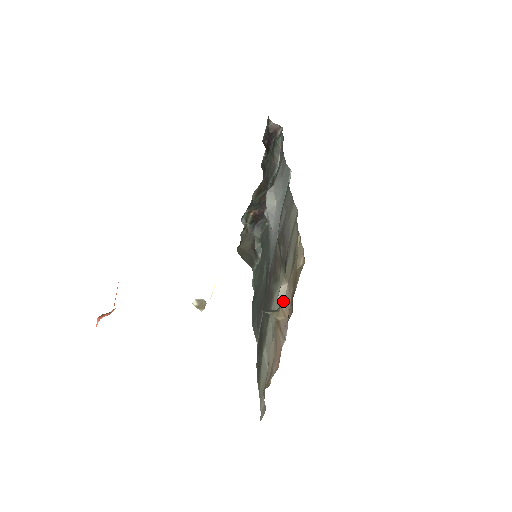
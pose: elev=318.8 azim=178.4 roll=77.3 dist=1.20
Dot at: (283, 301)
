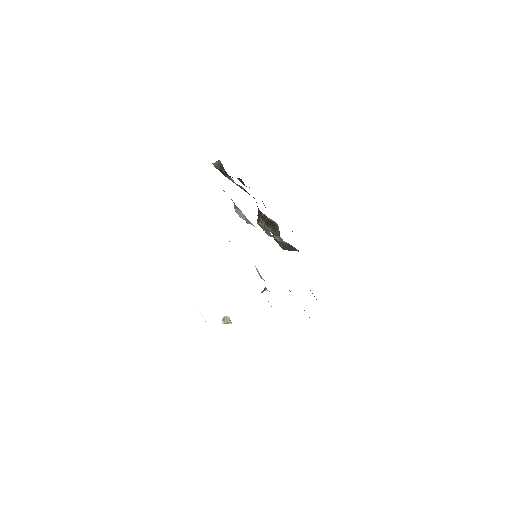
Dot at: (262, 278)
